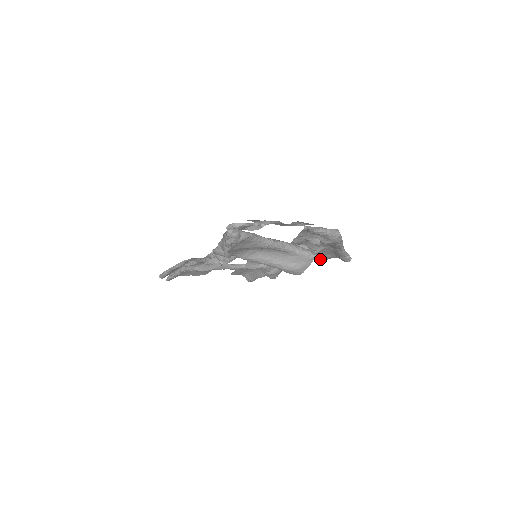
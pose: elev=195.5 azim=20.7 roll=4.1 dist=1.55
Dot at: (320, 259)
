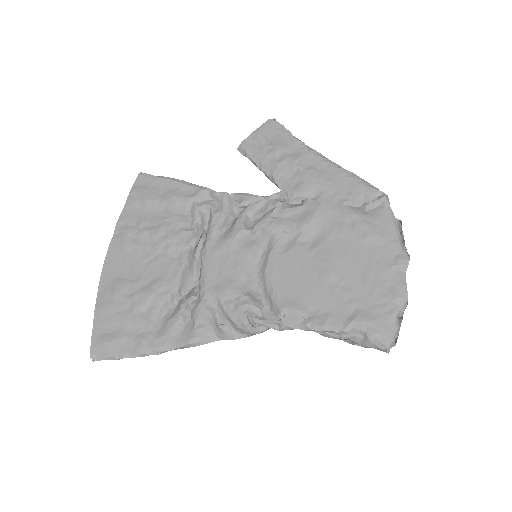
Dot at: (262, 160)
